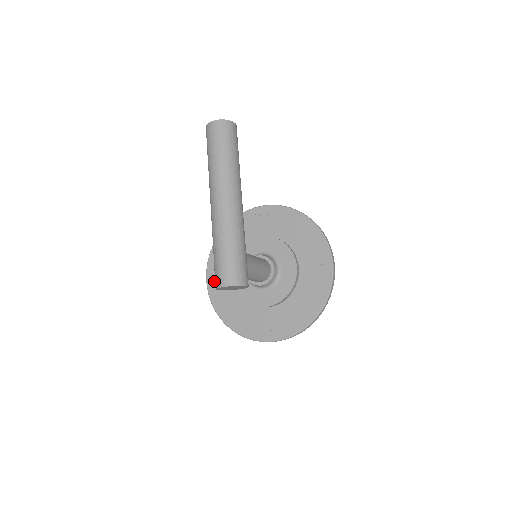
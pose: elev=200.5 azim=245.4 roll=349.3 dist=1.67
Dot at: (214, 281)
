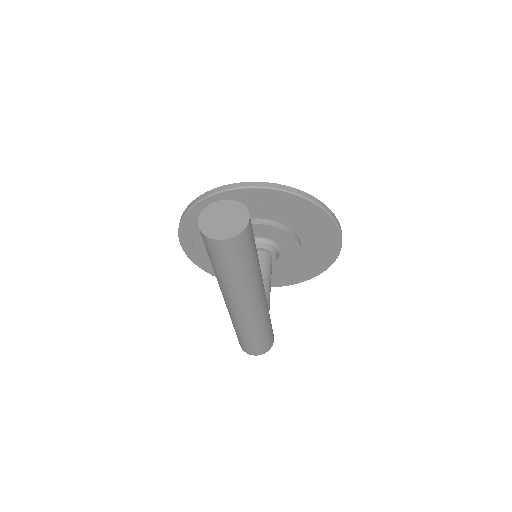
Dot at: (192, 248)
